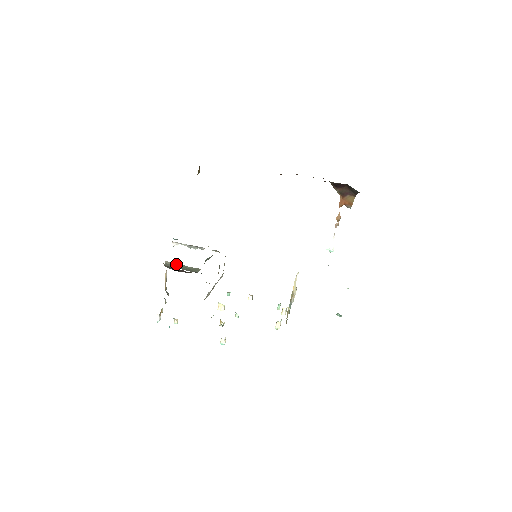
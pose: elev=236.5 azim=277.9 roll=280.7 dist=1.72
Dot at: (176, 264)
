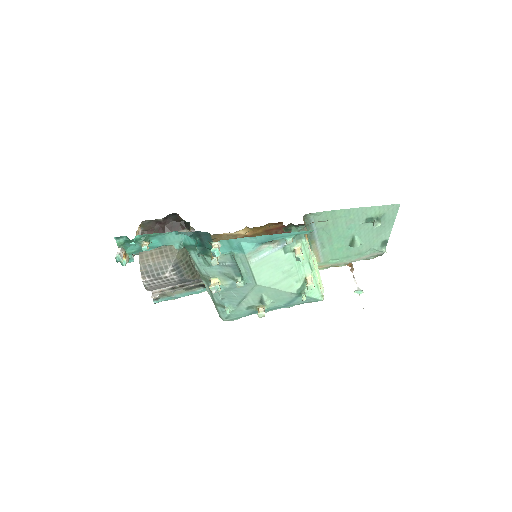
Dot at: occluded
